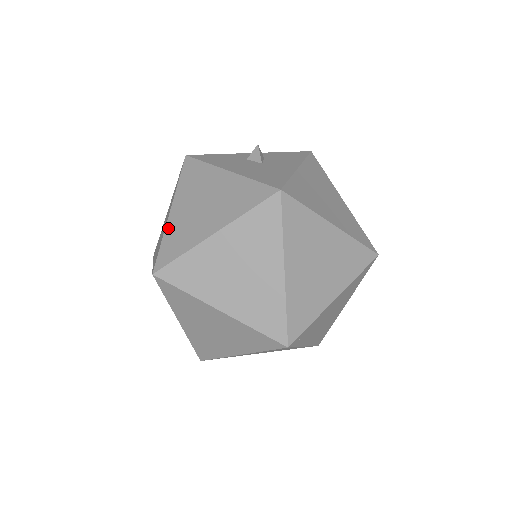
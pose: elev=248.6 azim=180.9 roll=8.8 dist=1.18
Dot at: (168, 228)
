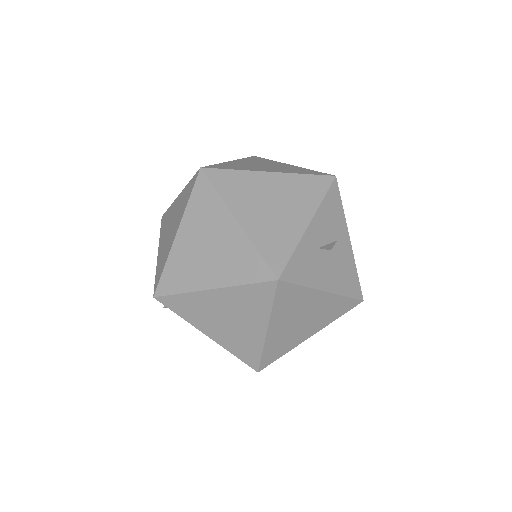
Dot at: (268, 344)
